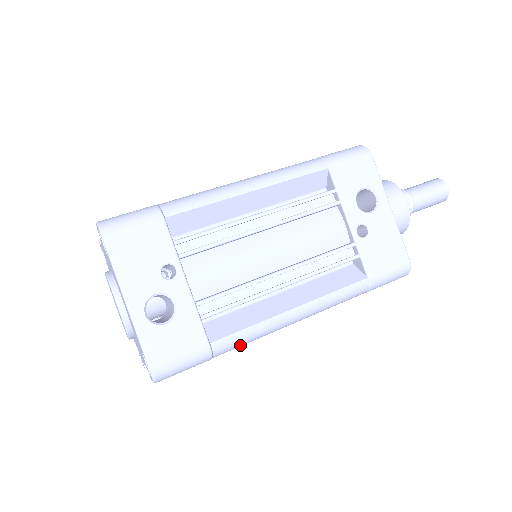
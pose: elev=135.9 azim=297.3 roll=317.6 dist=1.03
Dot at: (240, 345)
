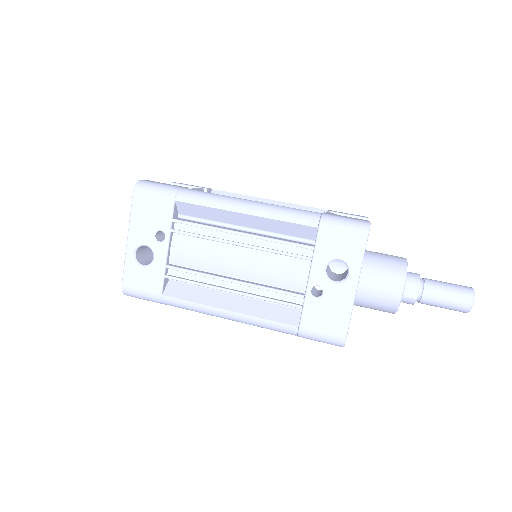
Dot at: (184, 308)
